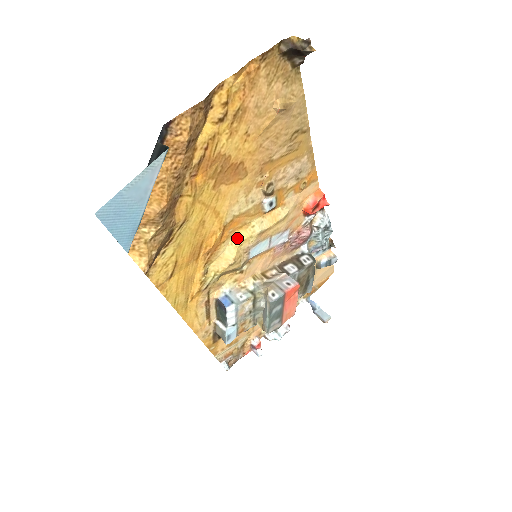
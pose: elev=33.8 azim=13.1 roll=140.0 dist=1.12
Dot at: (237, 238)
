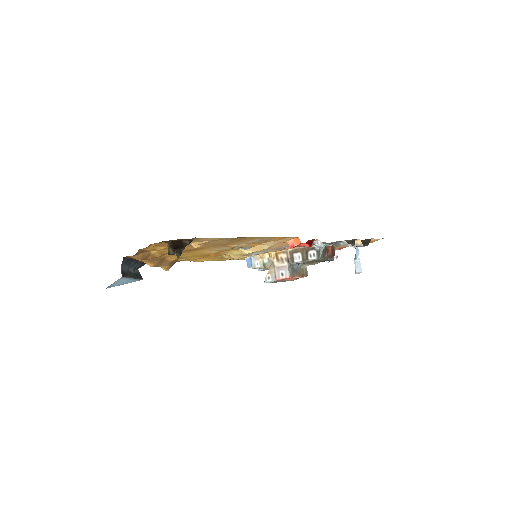
Dot at: (232, 253)
